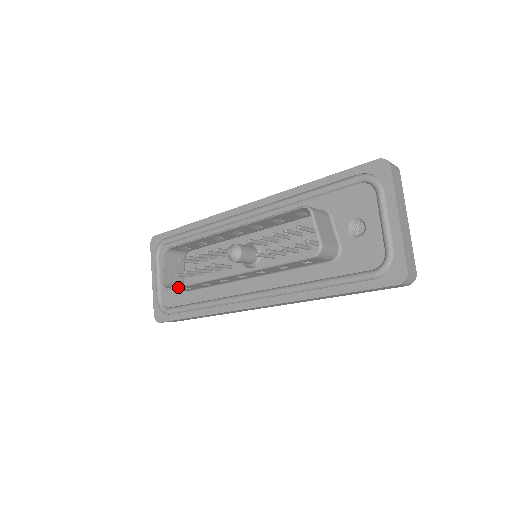
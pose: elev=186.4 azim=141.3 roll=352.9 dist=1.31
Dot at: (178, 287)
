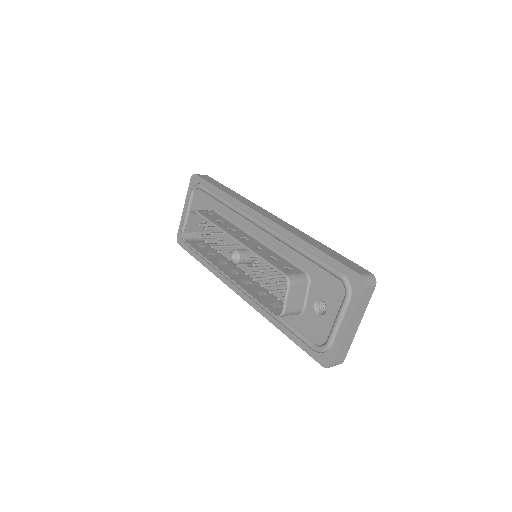
Dot at: (191, 246)
